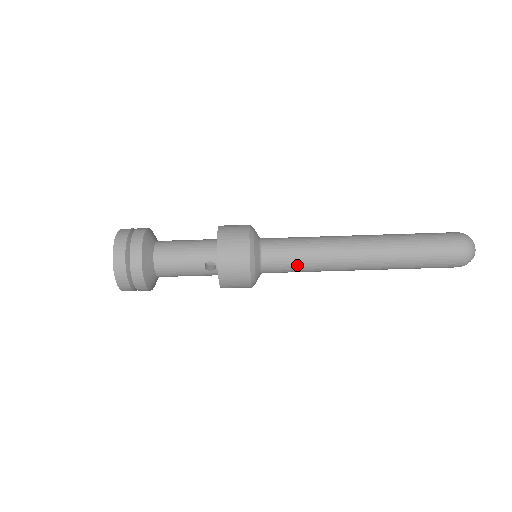
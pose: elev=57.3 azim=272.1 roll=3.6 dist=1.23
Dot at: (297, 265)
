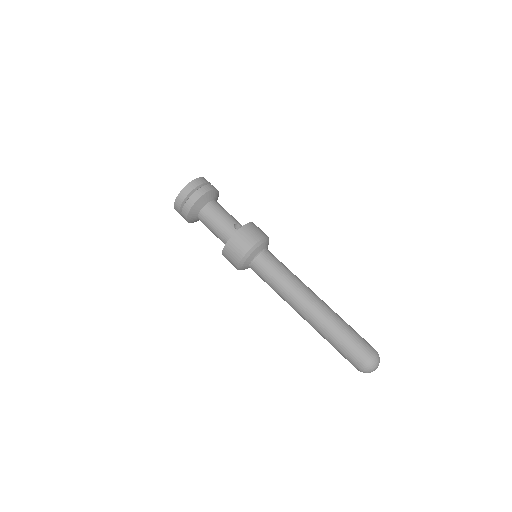
Dot at: (281, 269)
